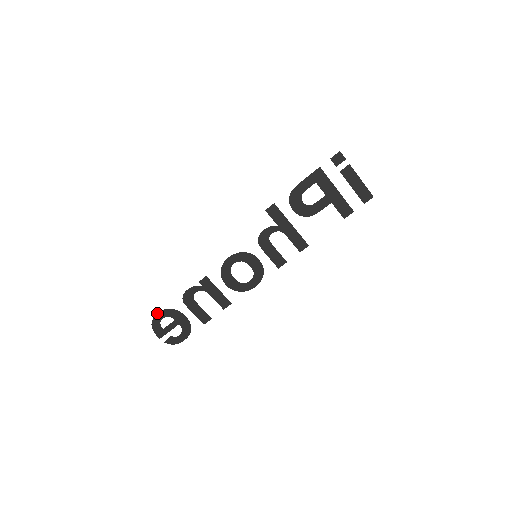
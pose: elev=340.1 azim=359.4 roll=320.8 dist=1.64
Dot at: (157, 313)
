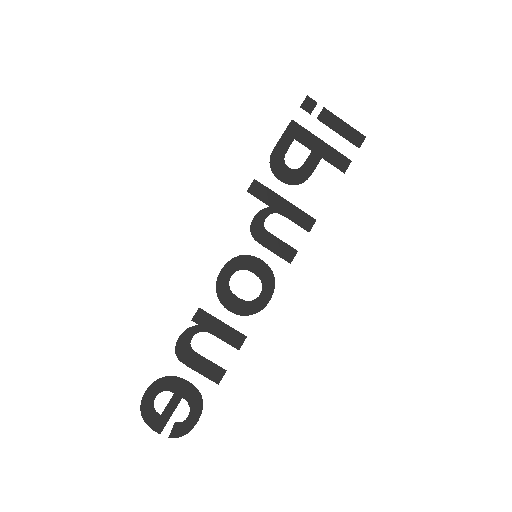
Dot at: (145, 392)
